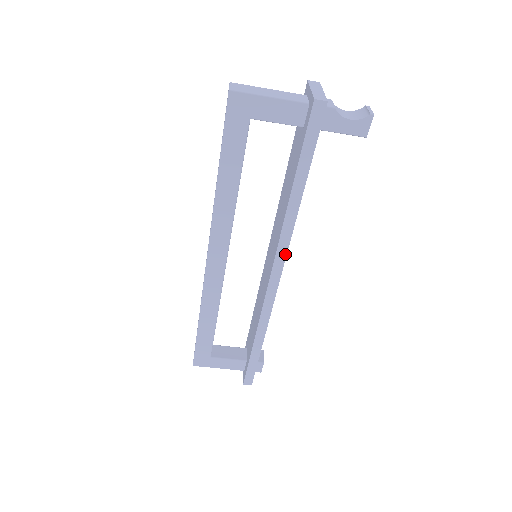
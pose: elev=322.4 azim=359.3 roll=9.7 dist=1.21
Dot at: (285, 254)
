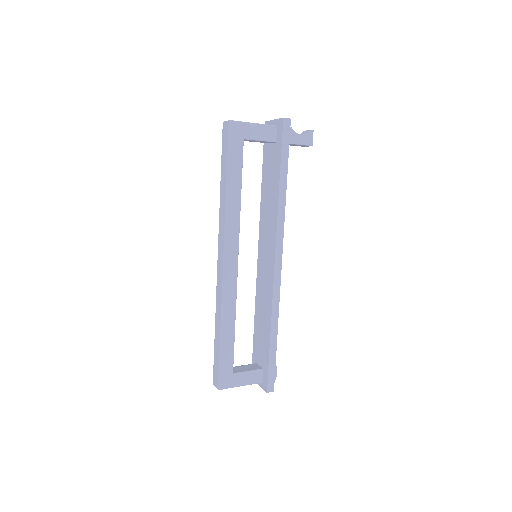
Dot at: (282, 239)
